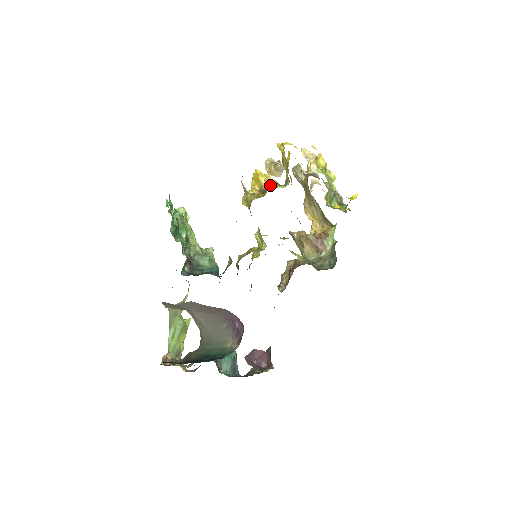
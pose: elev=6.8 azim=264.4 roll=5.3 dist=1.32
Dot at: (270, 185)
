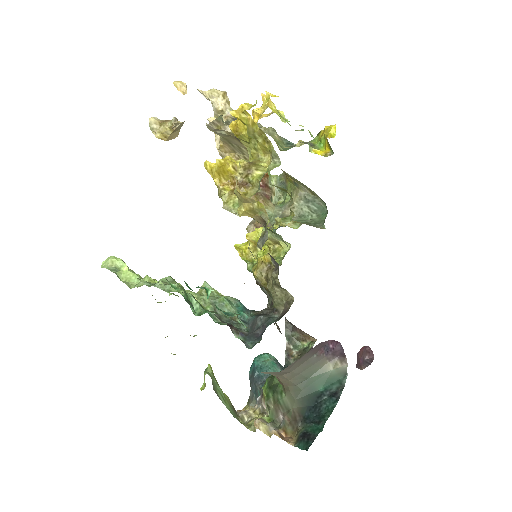
Dot at: (251, 172)
